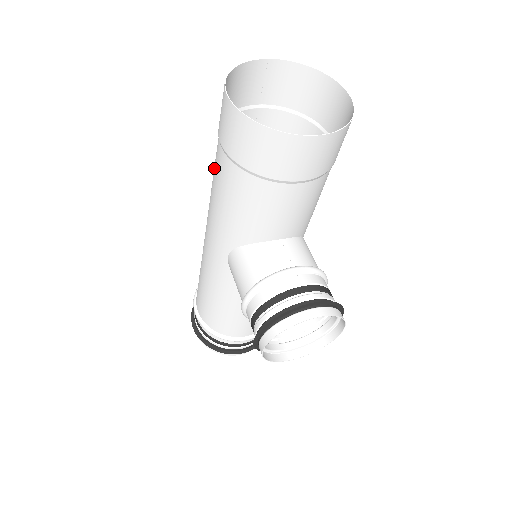
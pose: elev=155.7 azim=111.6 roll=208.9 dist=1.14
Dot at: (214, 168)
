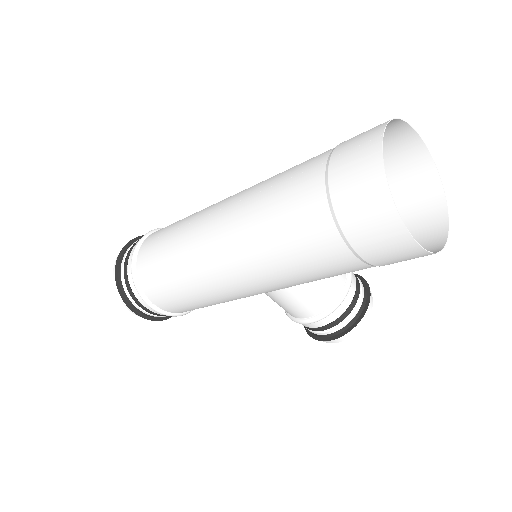
Dot at: (306, 252)
